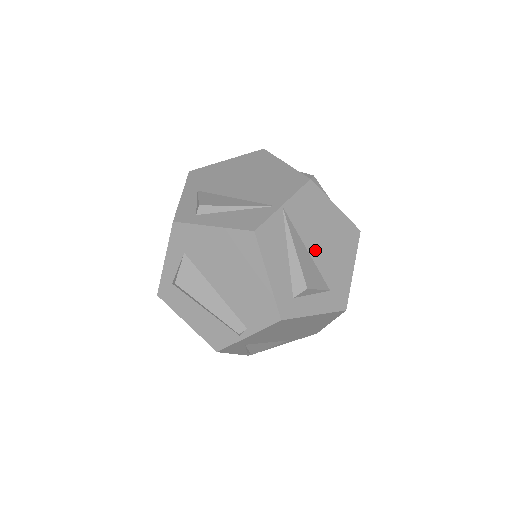
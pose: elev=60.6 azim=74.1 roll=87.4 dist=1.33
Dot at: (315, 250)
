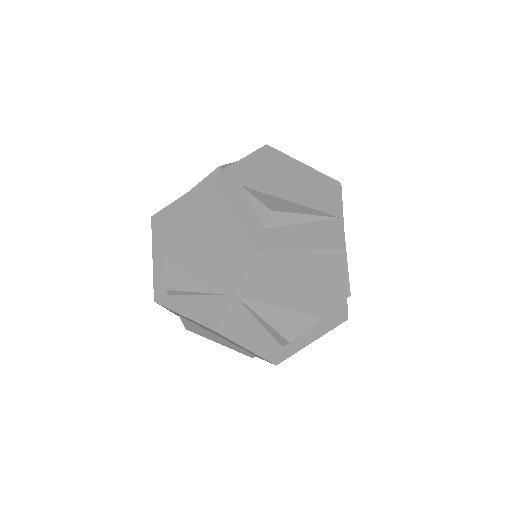
Dot at: (291, 301)
